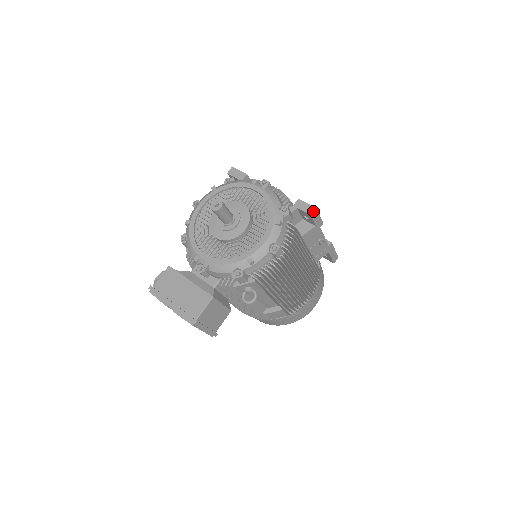
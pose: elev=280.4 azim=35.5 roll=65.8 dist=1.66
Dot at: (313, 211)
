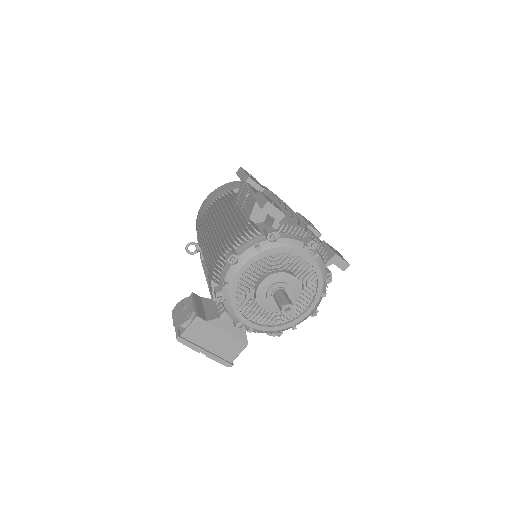
Dot at: occluded
